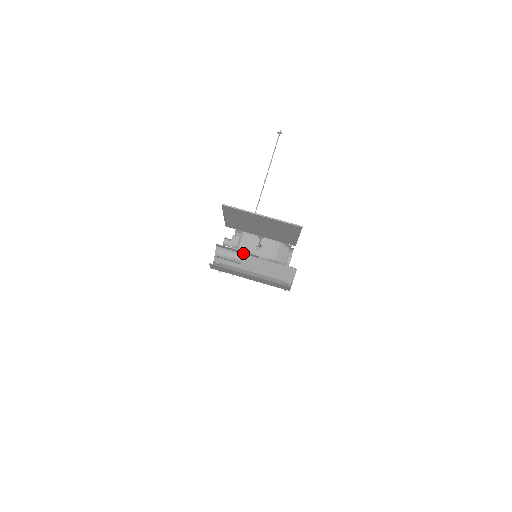
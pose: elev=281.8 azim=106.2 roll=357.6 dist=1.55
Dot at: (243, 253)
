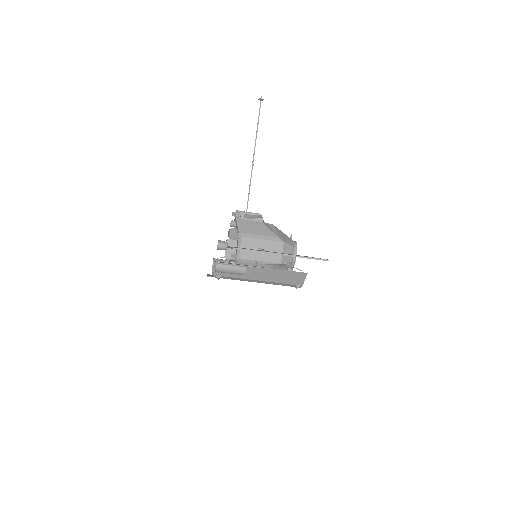
Dot at: (247, 266)
